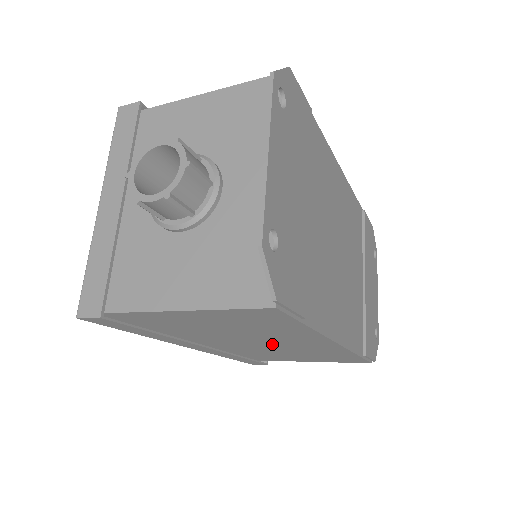
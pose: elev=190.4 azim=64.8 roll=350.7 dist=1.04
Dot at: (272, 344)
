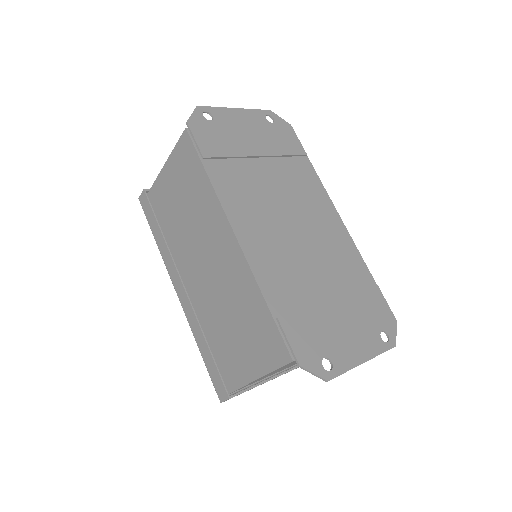
Dot at: (210, 264)
